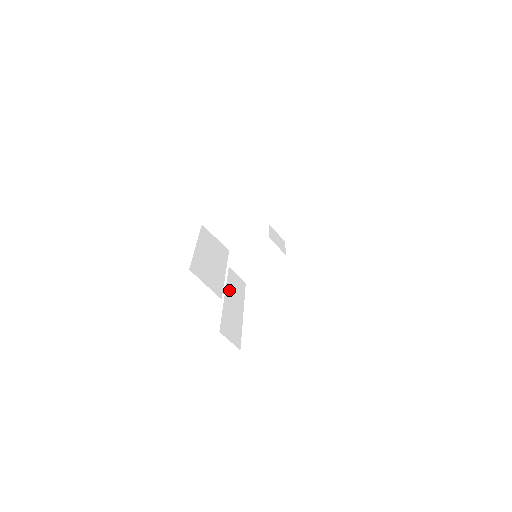
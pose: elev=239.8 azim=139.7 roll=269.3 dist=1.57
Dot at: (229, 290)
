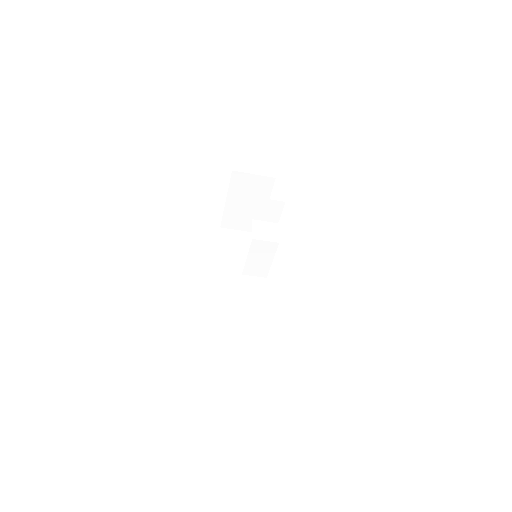
Dot at: (246, 303)
